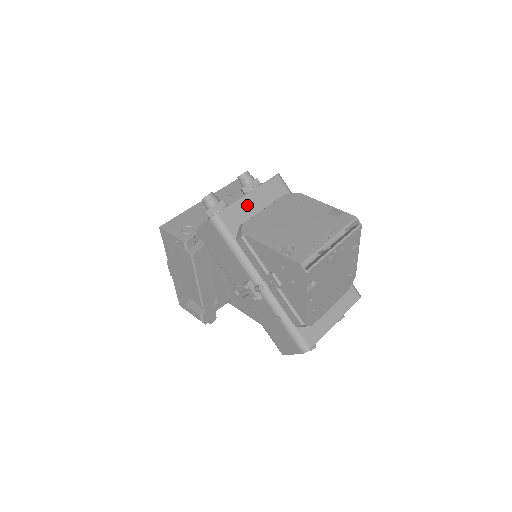
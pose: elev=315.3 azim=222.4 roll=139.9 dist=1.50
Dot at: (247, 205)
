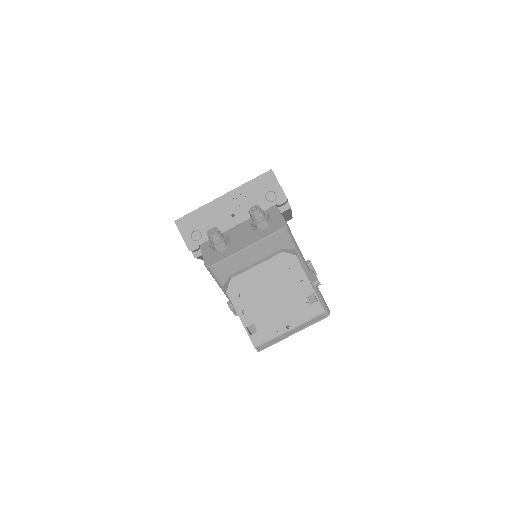
Dot at: (242, 258)
